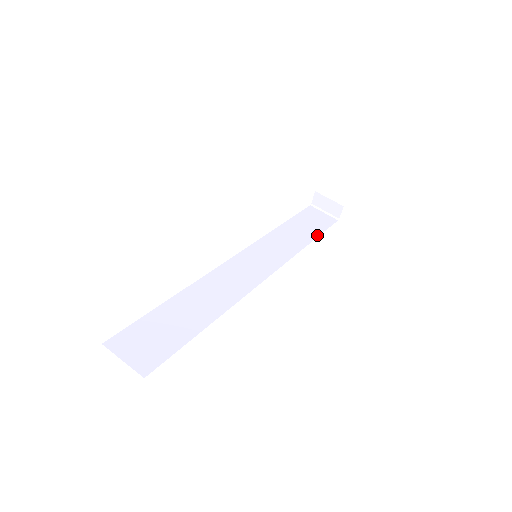
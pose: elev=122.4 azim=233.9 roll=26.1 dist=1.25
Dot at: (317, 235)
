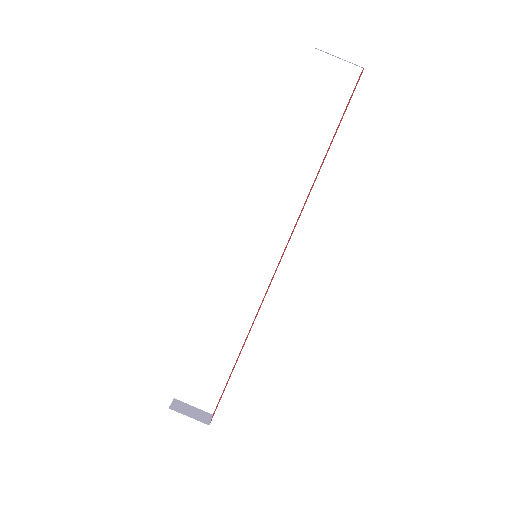
Dot at: (328, 141)
